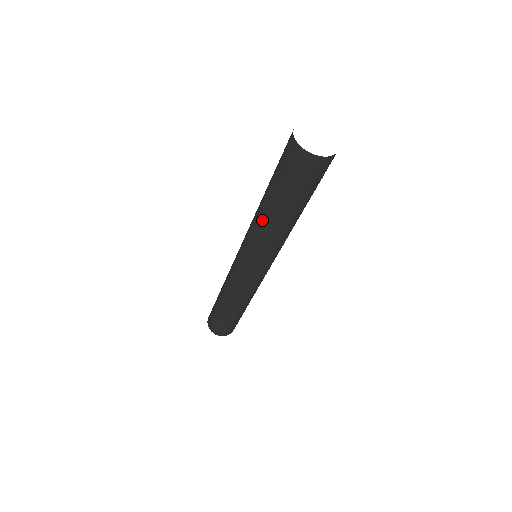
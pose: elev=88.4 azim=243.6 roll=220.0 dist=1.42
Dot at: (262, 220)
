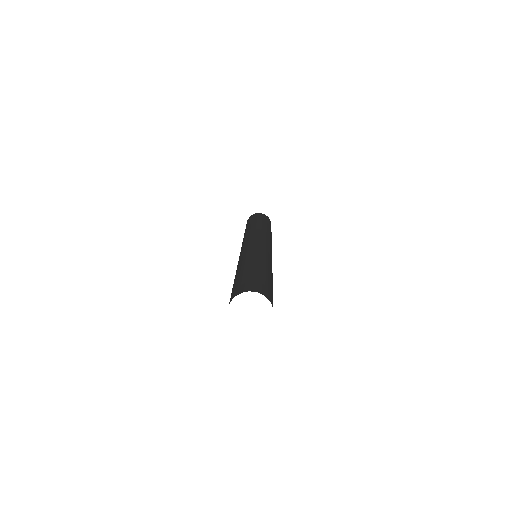
Dot at: occluded
